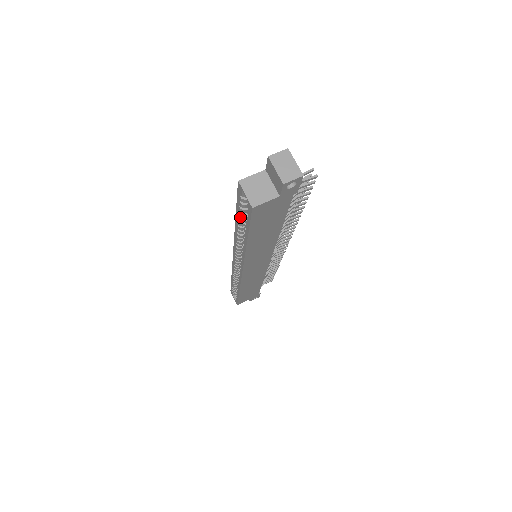
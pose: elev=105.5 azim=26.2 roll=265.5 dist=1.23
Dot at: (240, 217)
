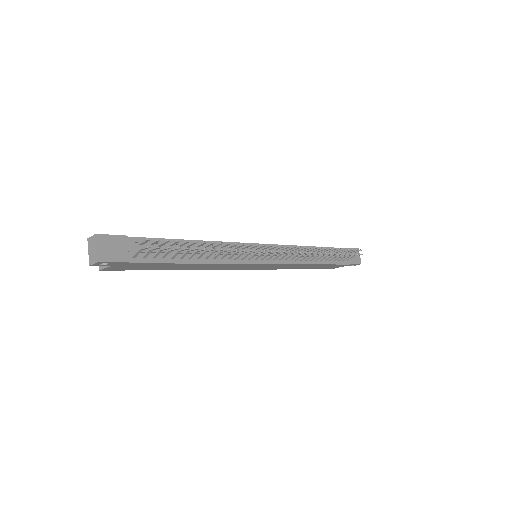
Dot at: occluded
